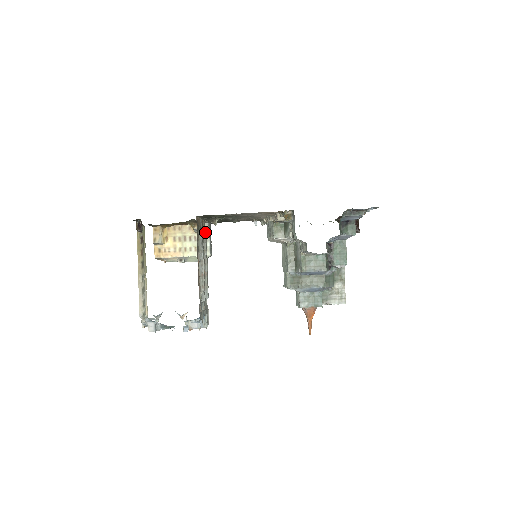
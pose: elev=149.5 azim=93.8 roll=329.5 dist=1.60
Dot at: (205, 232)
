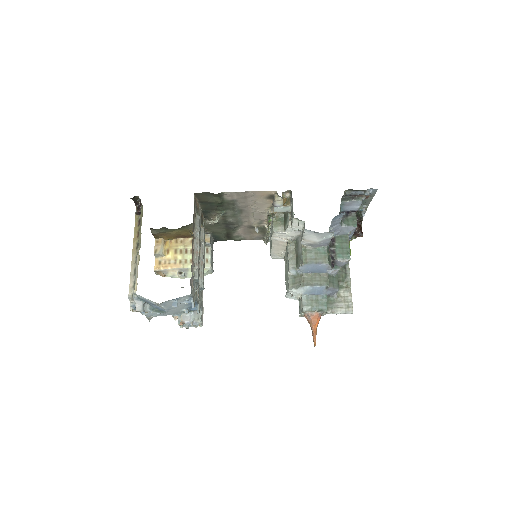
Dot at: (206, 242)
